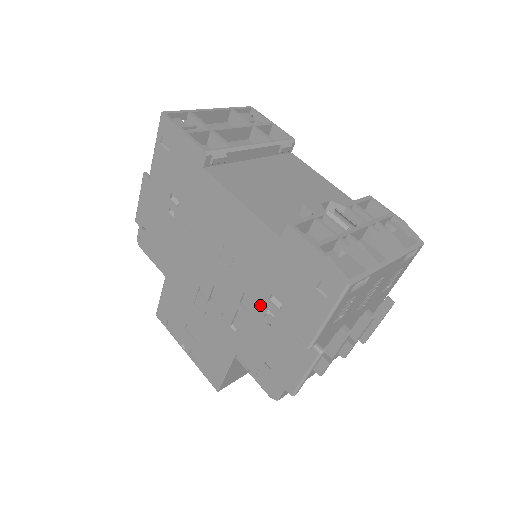
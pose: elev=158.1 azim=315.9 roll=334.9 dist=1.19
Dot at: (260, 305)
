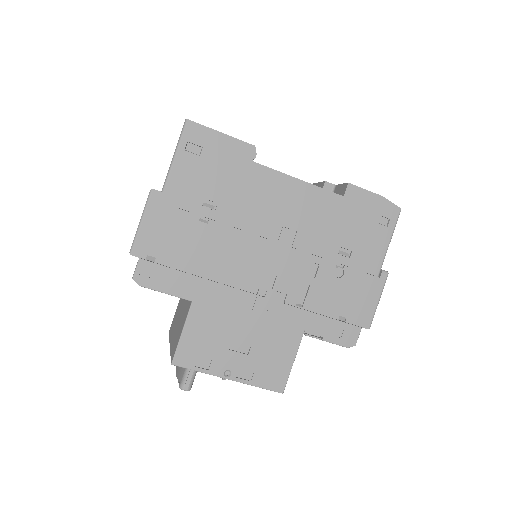
Dot at: (329, 264)
